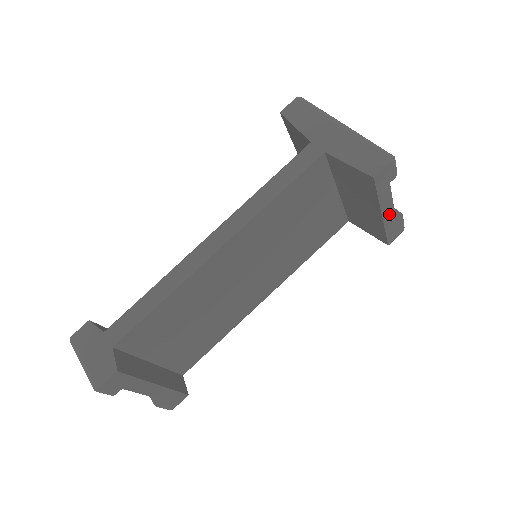
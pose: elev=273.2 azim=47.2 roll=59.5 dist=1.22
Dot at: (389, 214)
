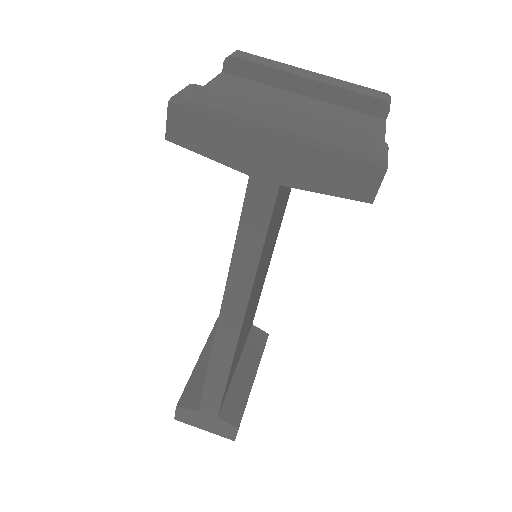
Dot at: occluded
